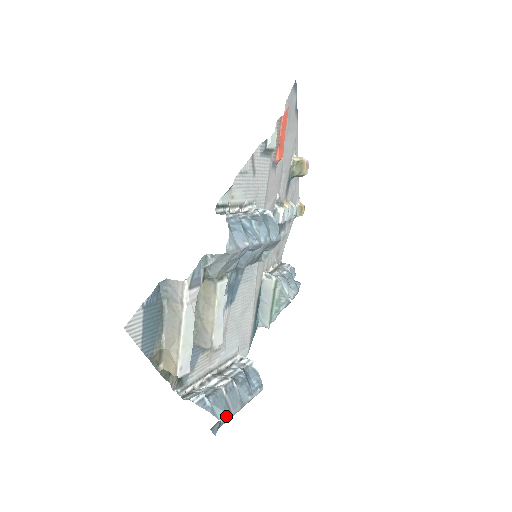
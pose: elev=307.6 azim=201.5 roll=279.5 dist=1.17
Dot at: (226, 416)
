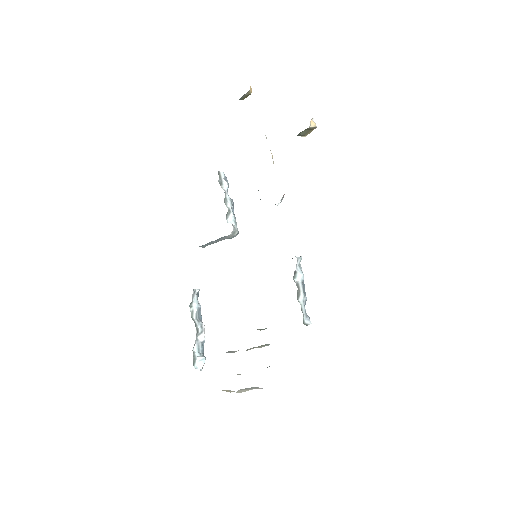
Dot at: occluded
